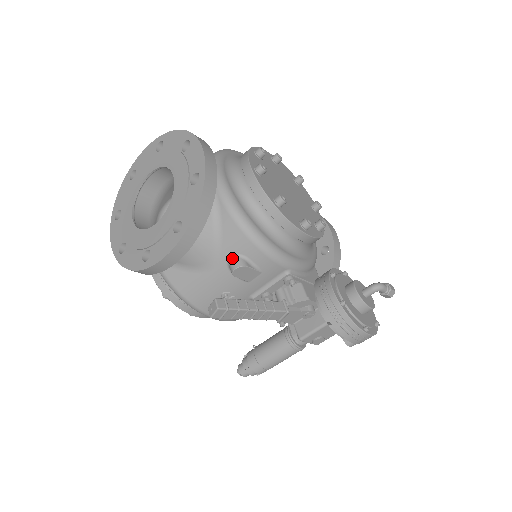
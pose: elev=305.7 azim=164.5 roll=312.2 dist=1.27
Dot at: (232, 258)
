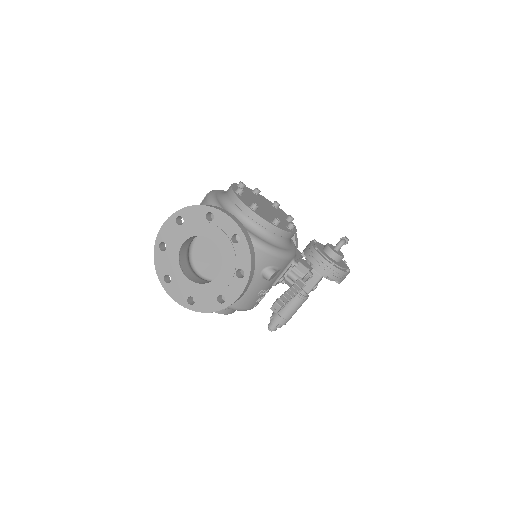
Dot at: (264, 271)
